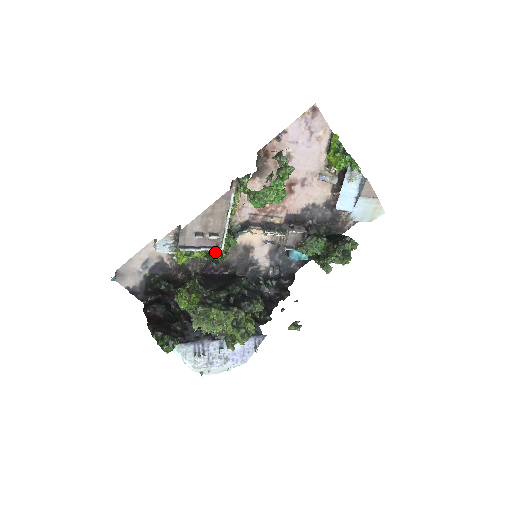
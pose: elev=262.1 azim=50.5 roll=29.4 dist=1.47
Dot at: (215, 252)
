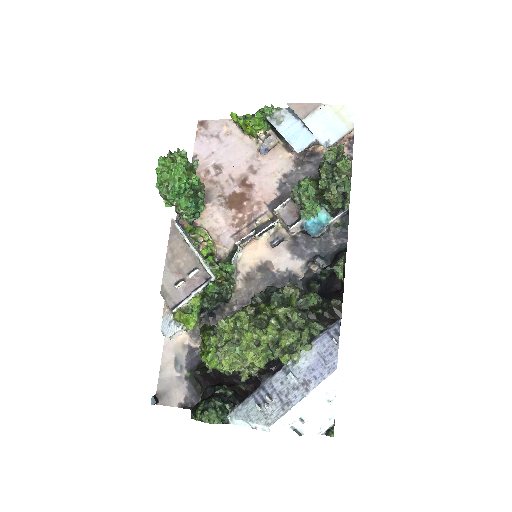
Dot at: (207, 285)
